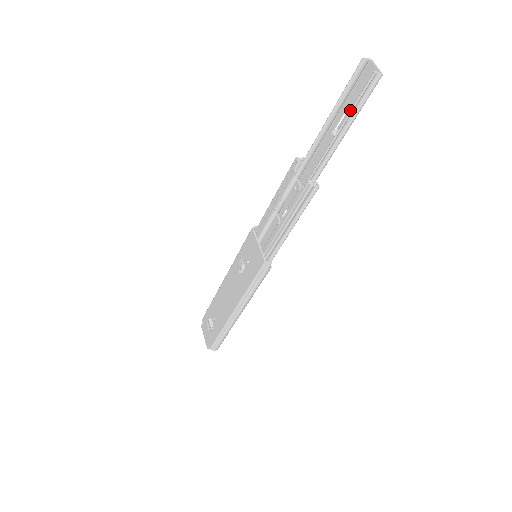
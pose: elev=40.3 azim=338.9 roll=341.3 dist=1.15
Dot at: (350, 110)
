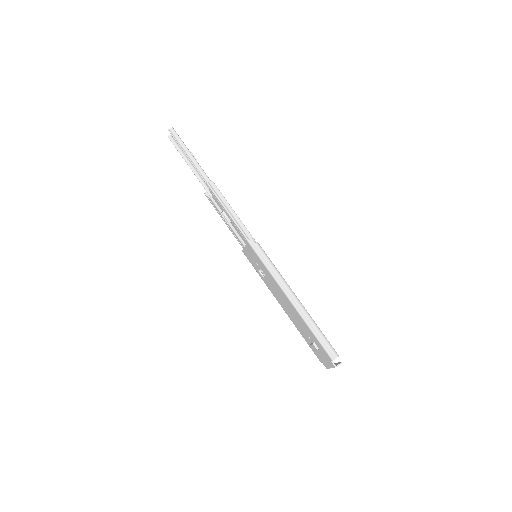
Dot at: (180, 147)
